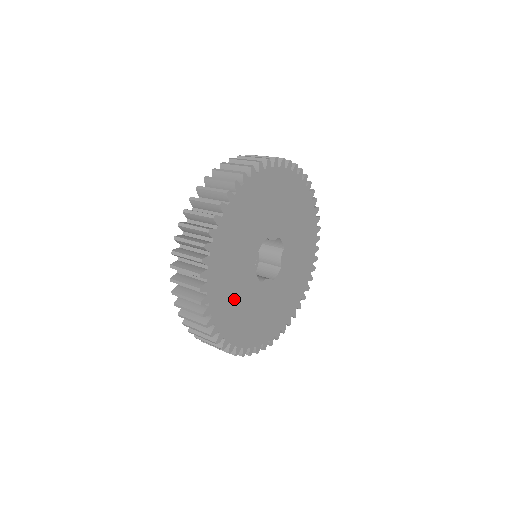
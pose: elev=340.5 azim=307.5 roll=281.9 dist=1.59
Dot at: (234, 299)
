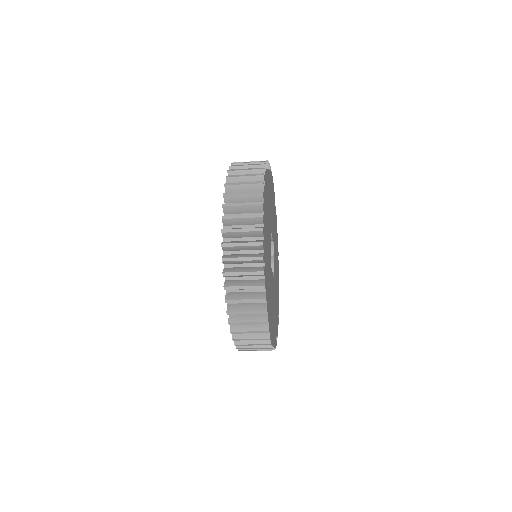
Dot at: (268, 266)
